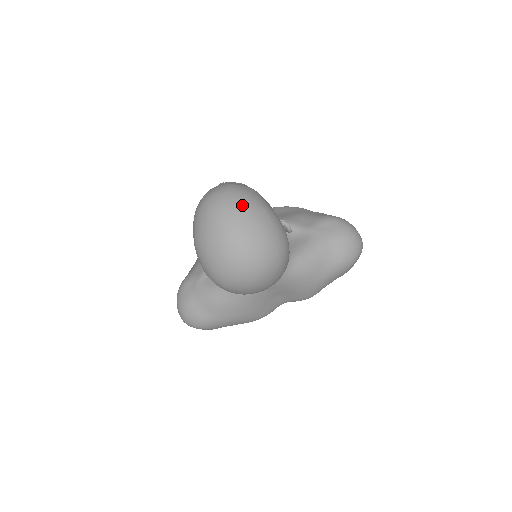
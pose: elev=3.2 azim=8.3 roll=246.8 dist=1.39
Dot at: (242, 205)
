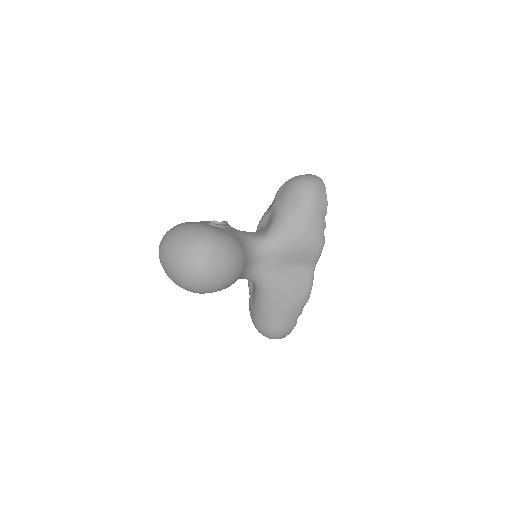
Dot at: (167, 238)
